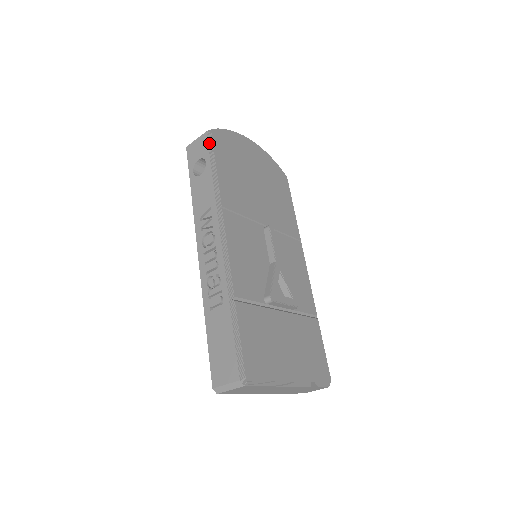
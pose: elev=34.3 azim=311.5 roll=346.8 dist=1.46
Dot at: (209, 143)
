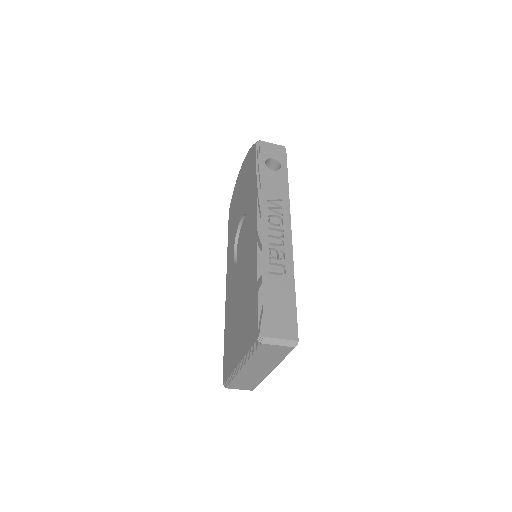
Dot at: (285, 156)
